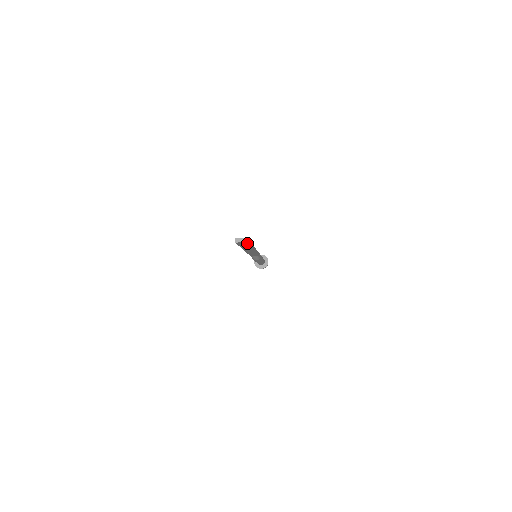
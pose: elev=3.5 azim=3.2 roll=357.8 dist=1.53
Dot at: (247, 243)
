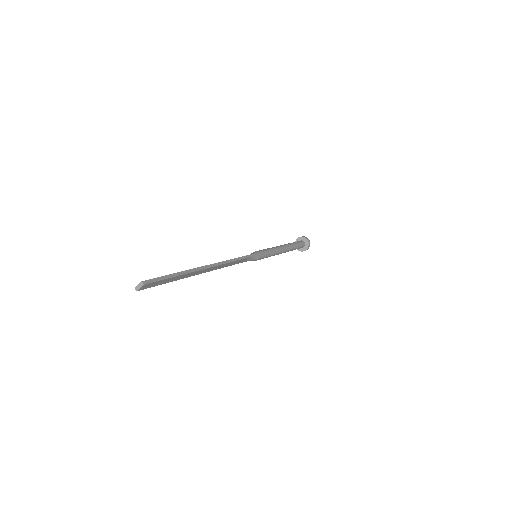
Dot at: (152, 283)
